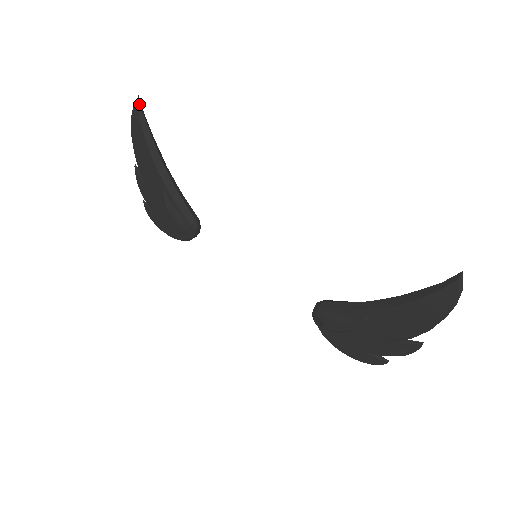
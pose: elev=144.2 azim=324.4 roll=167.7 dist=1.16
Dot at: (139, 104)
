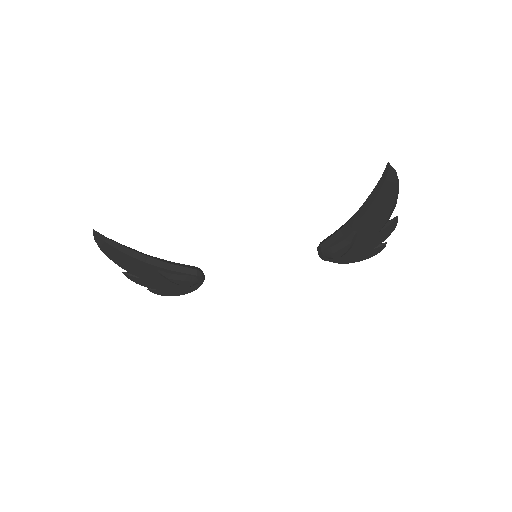
Dot at: (98, 234)
